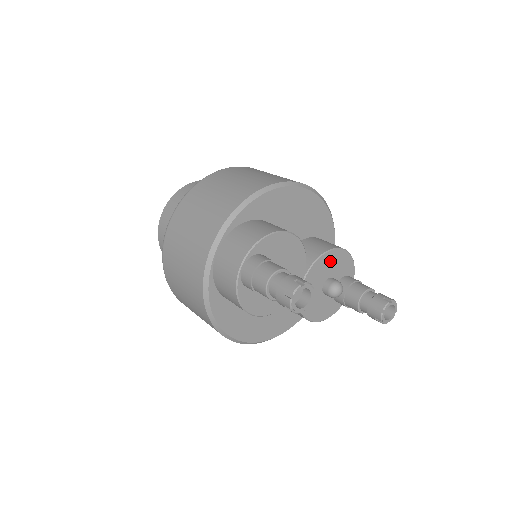
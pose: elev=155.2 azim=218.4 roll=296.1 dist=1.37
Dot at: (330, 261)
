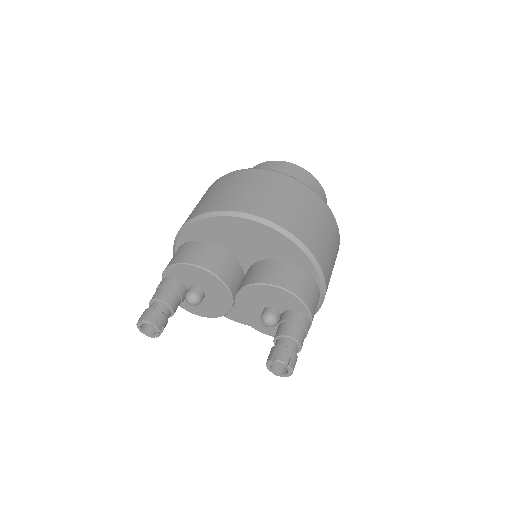
Dot at: (261, 293)
